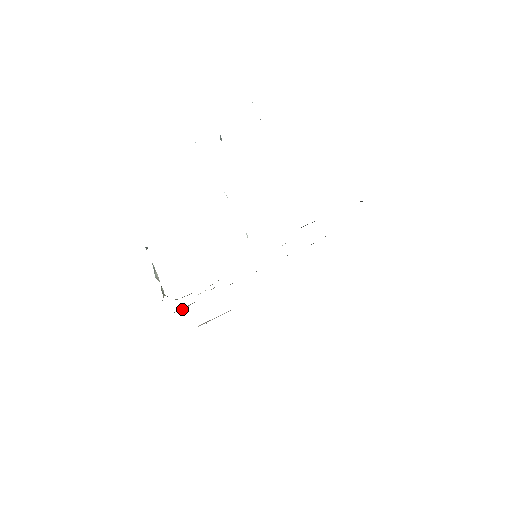
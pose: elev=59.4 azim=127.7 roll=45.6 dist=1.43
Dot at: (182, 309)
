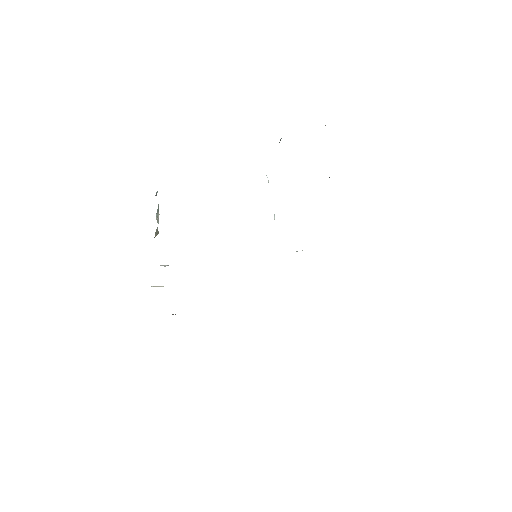
Dot at: occluded
